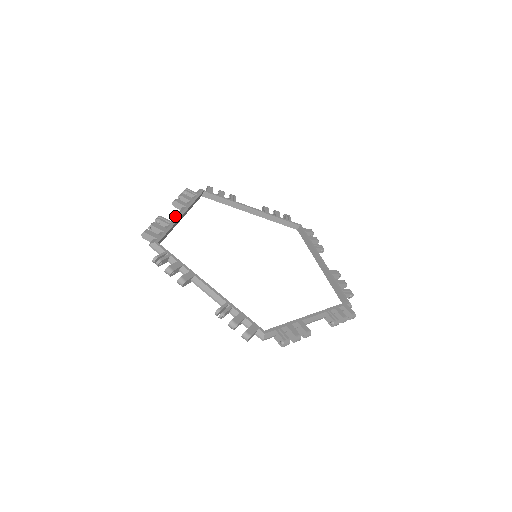
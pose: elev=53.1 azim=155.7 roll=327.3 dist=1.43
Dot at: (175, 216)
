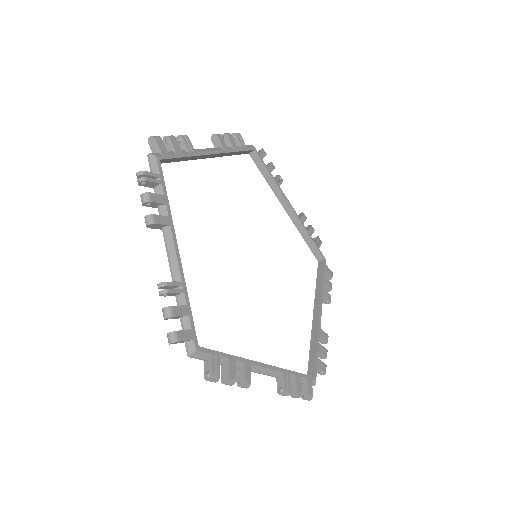
Dot at: (204, 149)
